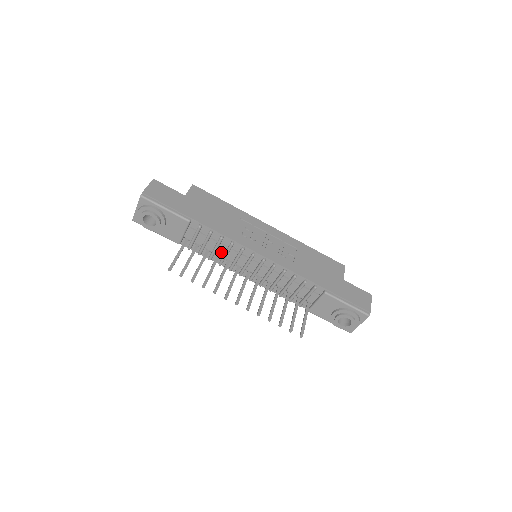
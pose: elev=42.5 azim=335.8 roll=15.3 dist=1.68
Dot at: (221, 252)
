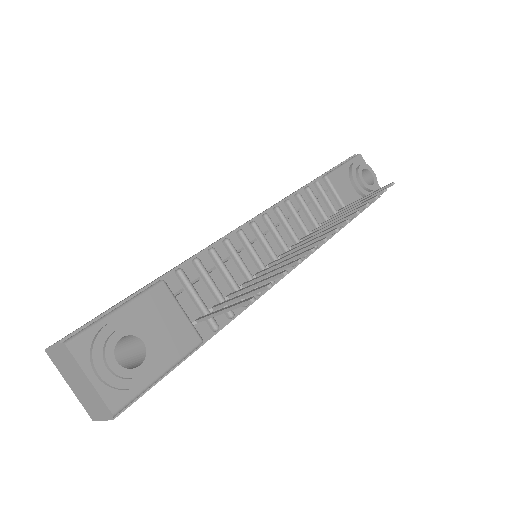
Dot at: (237, 277)
